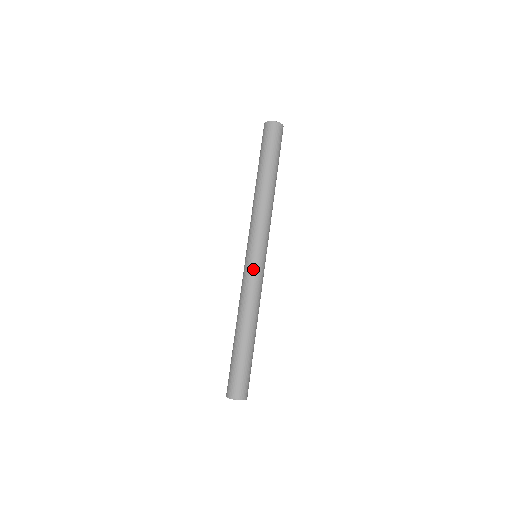
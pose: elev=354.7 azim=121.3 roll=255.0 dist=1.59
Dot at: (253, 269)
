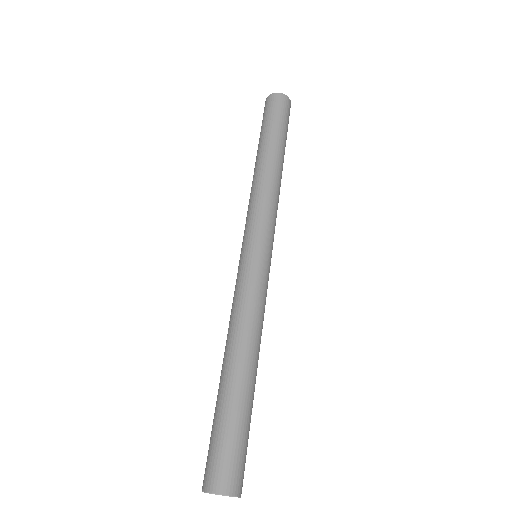
Dot at: (258, 270)
